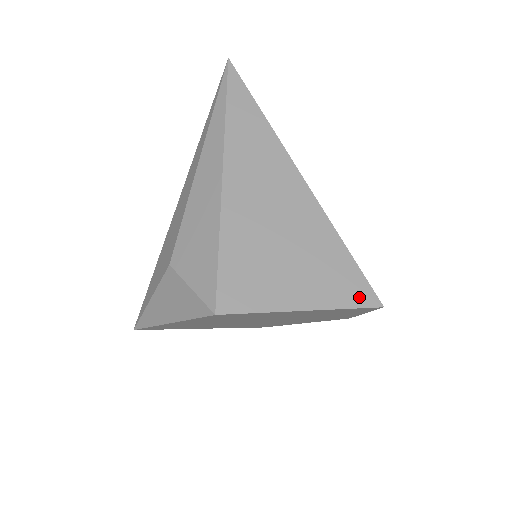
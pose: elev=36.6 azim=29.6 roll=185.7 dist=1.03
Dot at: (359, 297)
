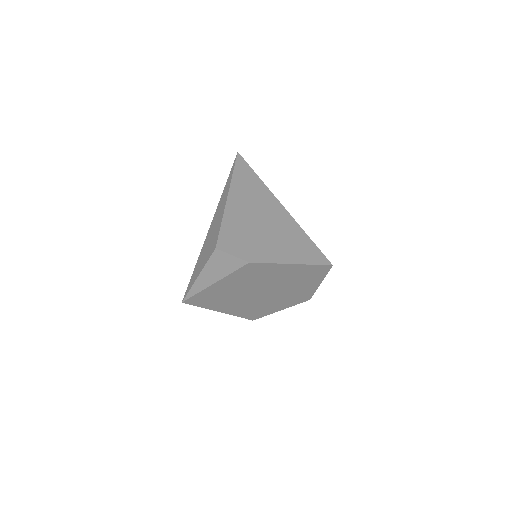
Dot at: (320, 260)
